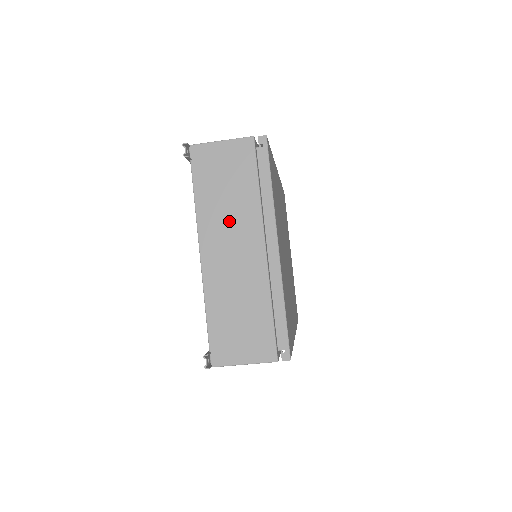
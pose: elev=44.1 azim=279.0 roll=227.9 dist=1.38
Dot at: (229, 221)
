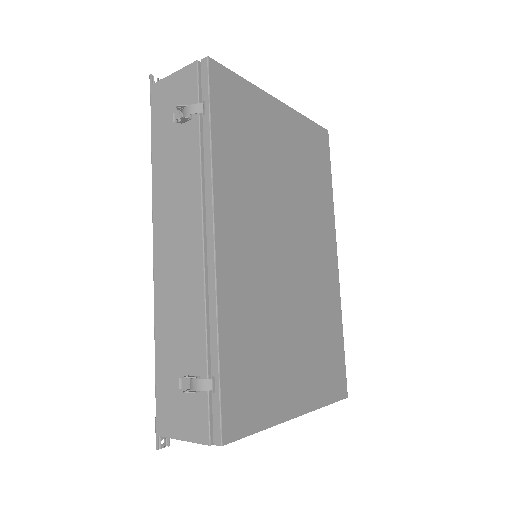
Dot at: occluded
